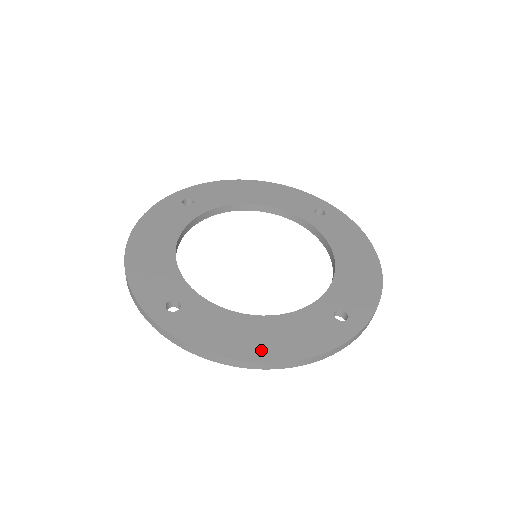
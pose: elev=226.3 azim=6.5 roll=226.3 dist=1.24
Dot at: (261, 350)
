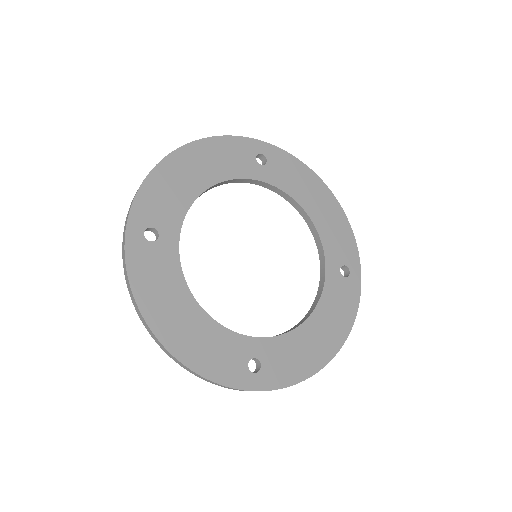
Dot at: (170, 332)
